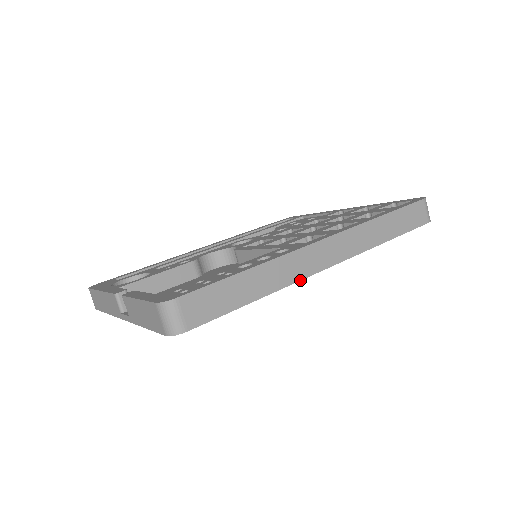
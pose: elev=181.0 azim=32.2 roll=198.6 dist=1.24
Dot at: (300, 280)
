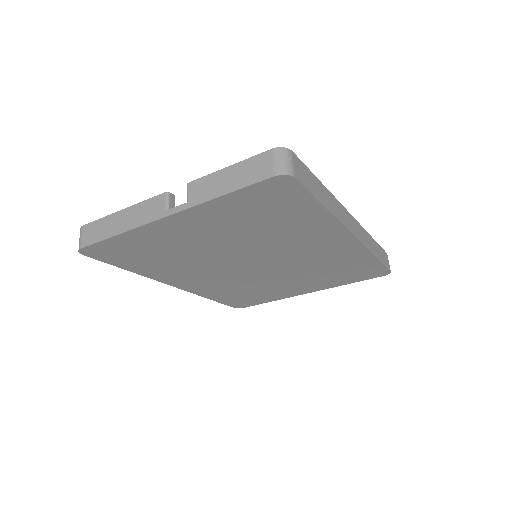
Dot at: (343, 224)
